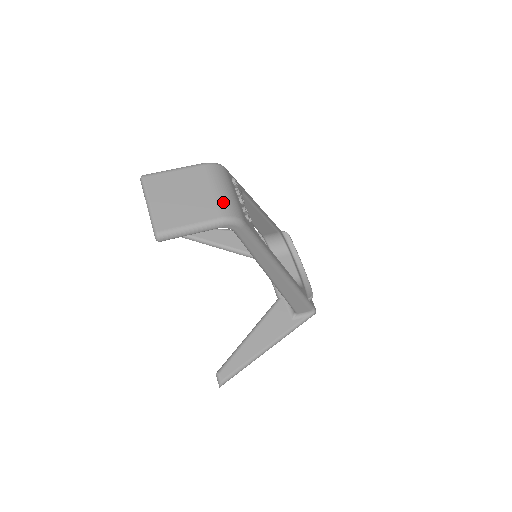
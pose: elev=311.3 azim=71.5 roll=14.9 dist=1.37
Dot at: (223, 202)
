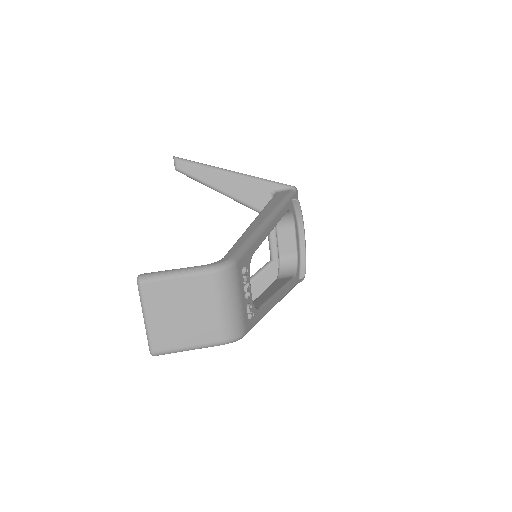
Dot at: (226, 322)
